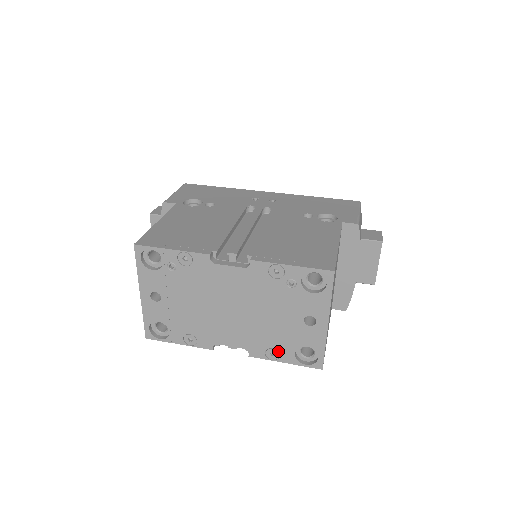
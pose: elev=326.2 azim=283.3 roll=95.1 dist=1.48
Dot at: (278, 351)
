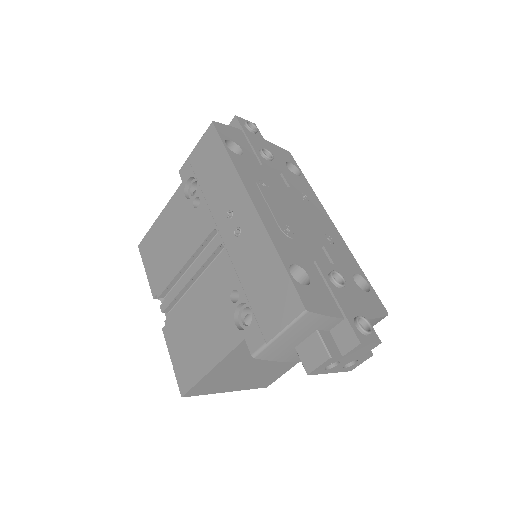
Dot at: occluded
